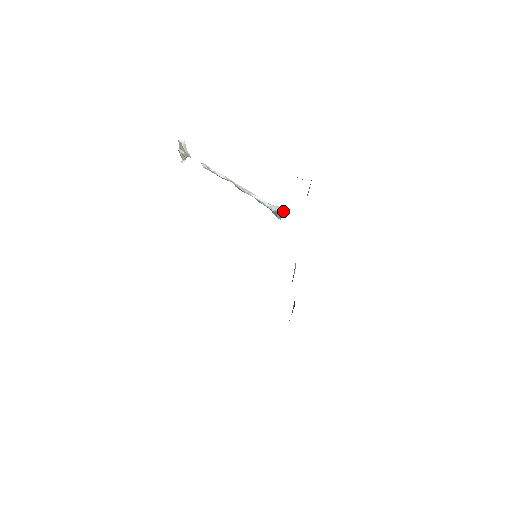
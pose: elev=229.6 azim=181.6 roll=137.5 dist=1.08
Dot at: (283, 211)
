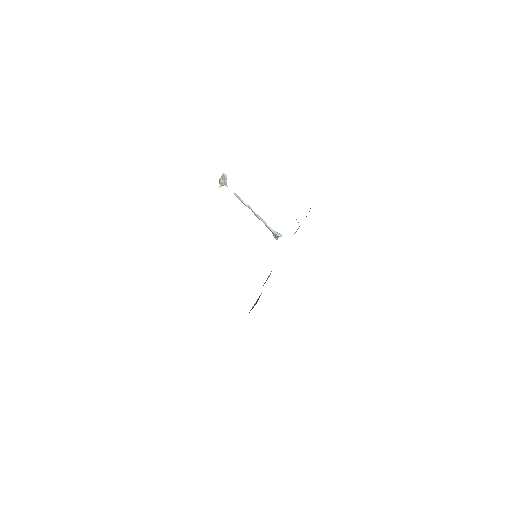
Dot at: (280, 236)
